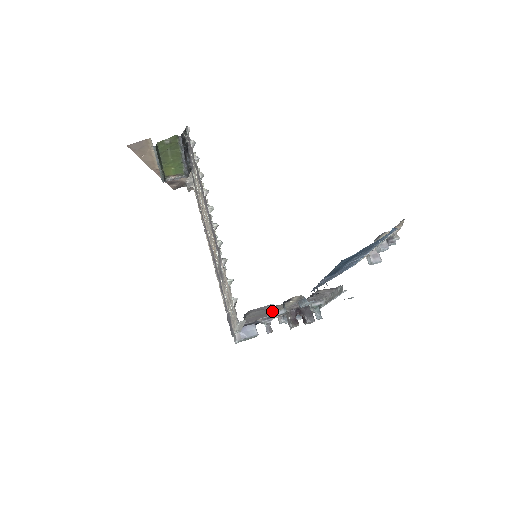
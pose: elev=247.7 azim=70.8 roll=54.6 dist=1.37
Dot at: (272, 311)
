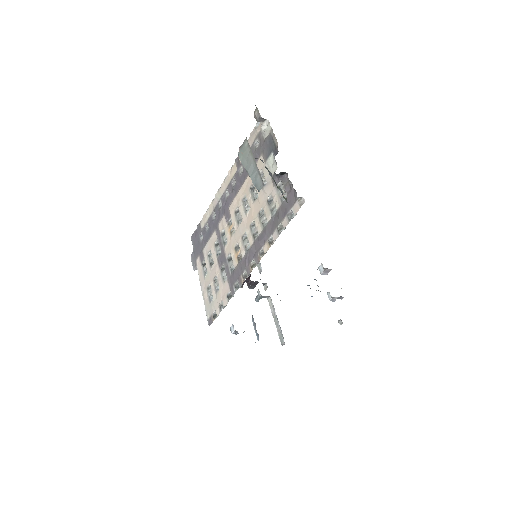
Dot at: (234, 332)
